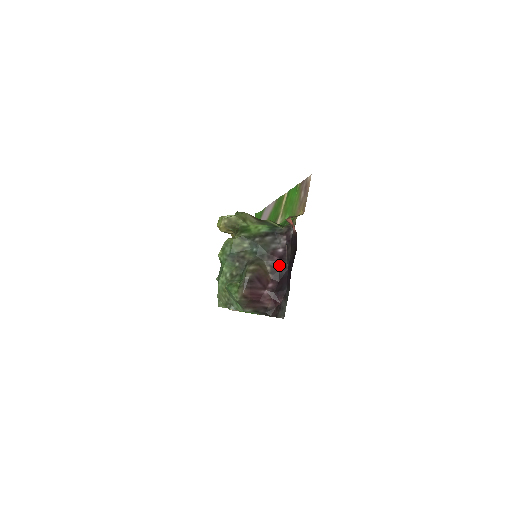
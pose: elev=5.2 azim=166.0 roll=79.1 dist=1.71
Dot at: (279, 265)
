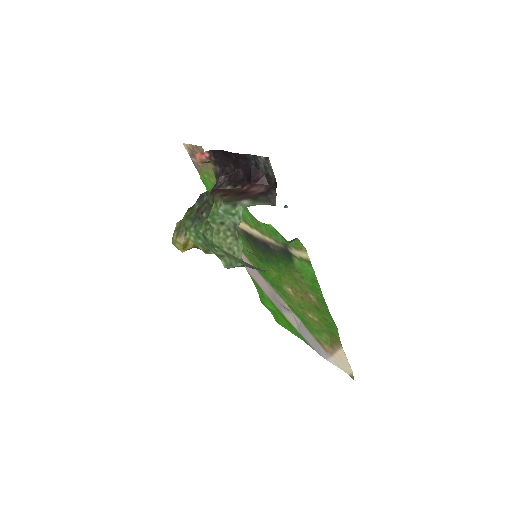
Dot at: (233, 179)
